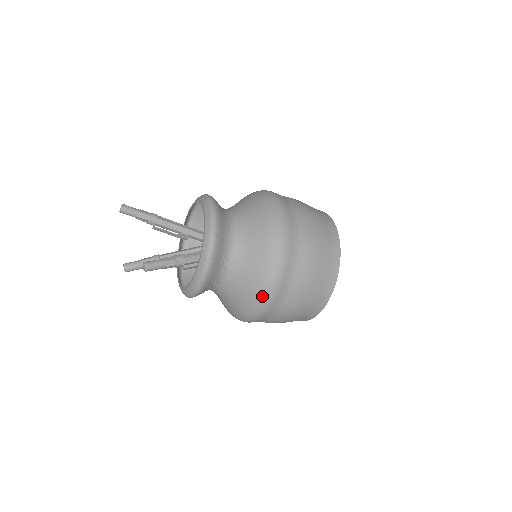
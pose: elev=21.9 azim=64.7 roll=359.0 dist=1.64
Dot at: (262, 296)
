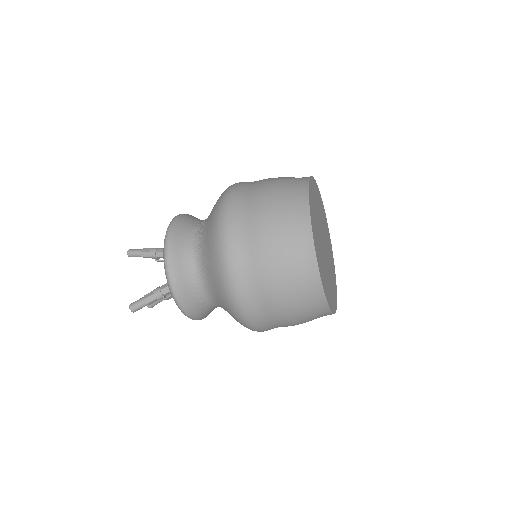
Dot at: (234, 309)
